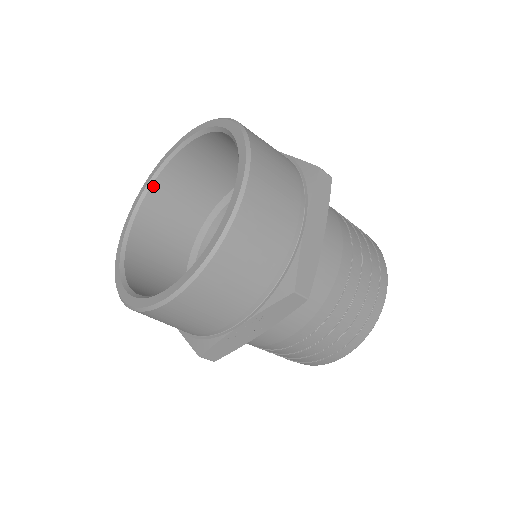
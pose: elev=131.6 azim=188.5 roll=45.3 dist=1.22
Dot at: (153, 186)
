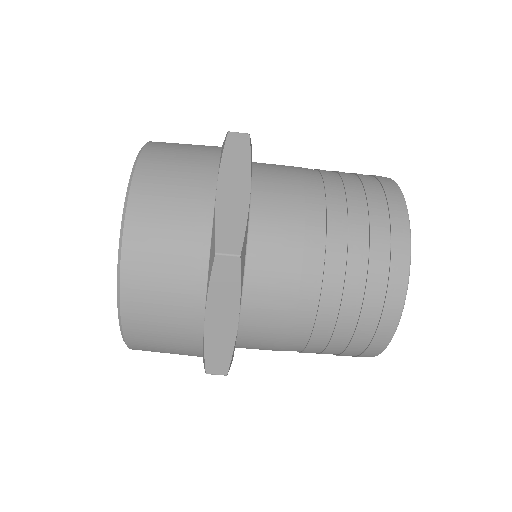
Dot at: occluded
